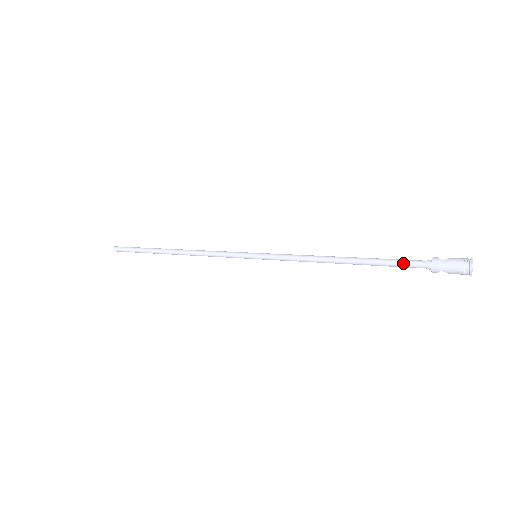
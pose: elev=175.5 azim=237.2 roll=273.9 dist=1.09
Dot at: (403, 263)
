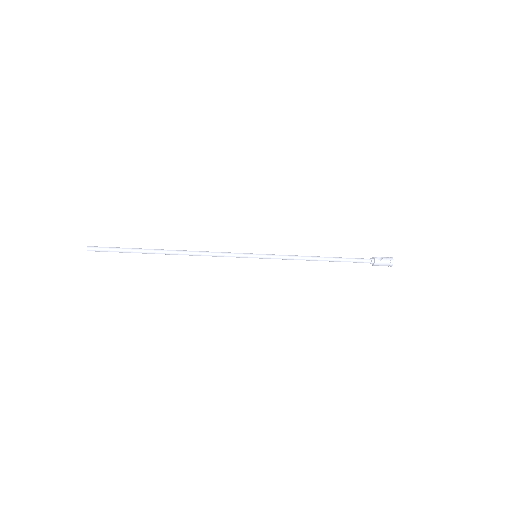
Dot at: (359, 262)
